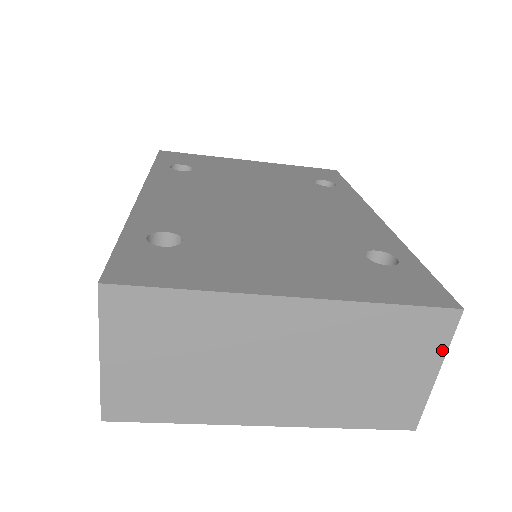
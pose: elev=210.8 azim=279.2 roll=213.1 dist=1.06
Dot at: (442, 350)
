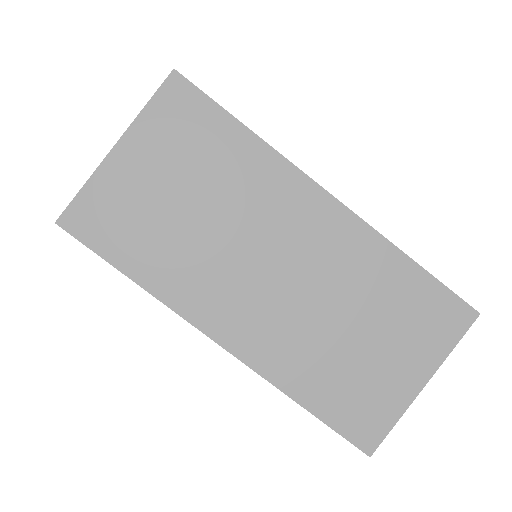
Dot at: (441, 354)
